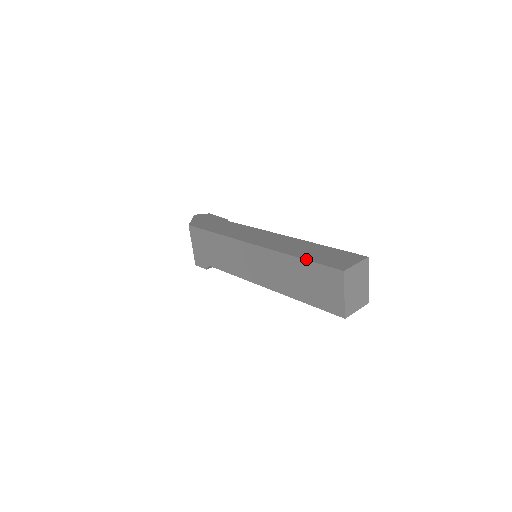
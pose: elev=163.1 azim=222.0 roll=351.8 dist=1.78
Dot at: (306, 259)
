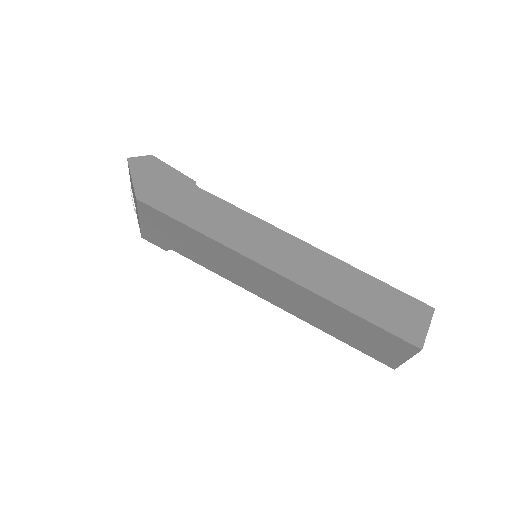
Dot at: (366, 319)
